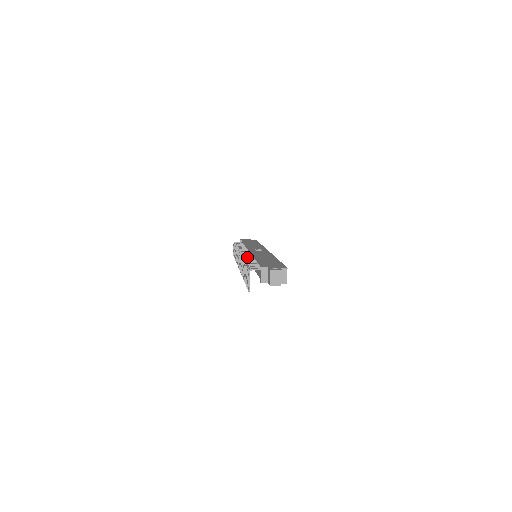
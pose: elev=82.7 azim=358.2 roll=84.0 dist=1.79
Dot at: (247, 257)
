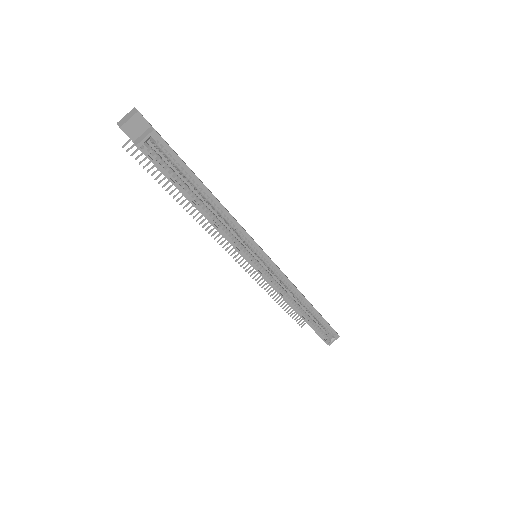
Dot at: occluded
